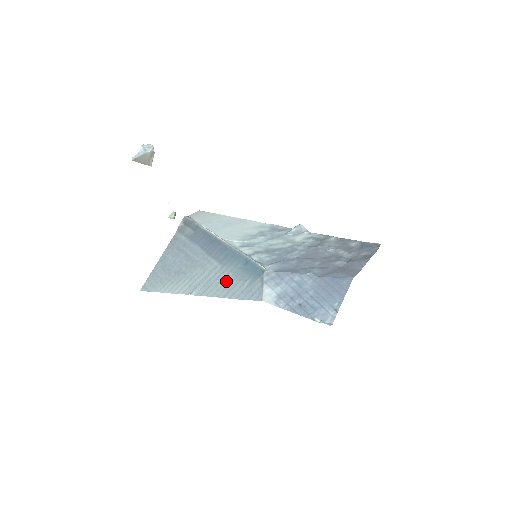
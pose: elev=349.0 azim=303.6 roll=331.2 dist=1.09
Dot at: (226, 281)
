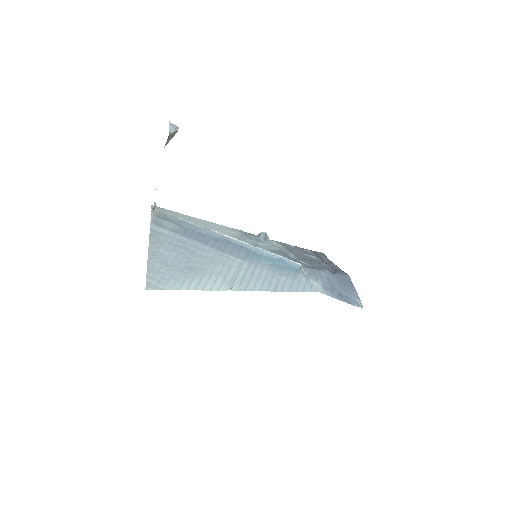
Dot at: (266, 276)
